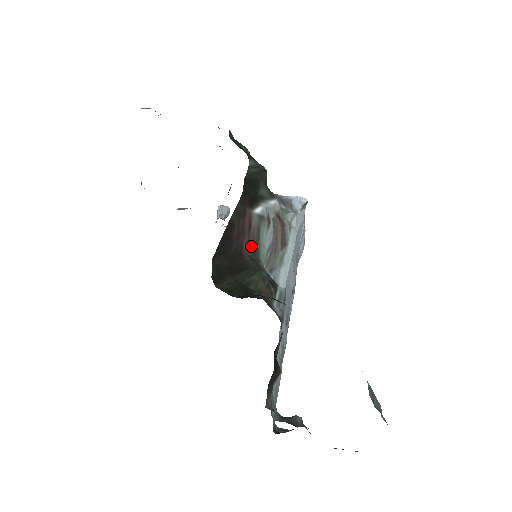
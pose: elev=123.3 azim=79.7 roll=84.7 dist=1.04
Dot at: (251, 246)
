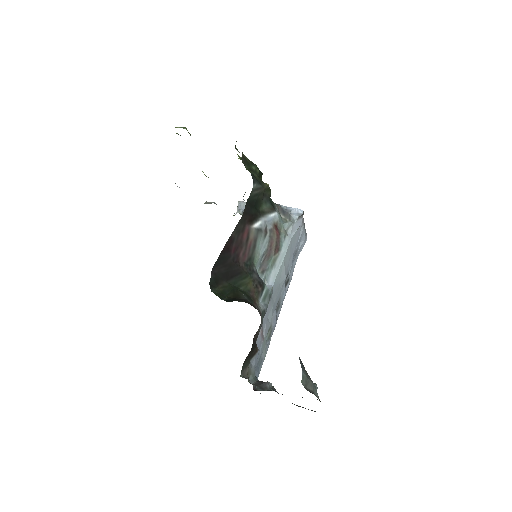
Dot at: (247, 254)
